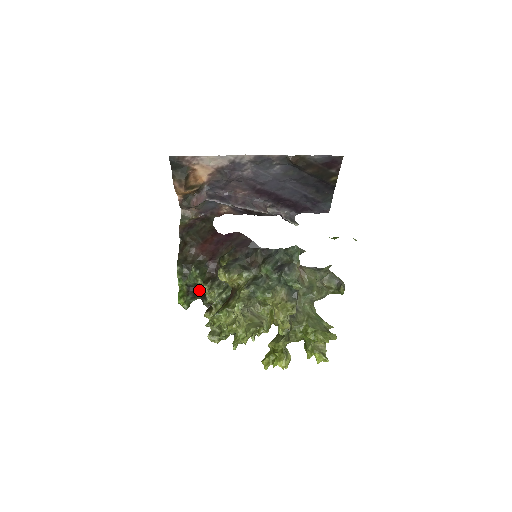
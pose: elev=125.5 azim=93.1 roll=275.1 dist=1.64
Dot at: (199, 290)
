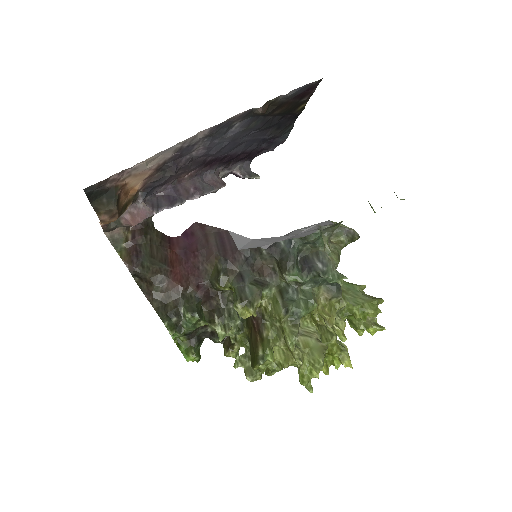
Dot at: (202, 331)
